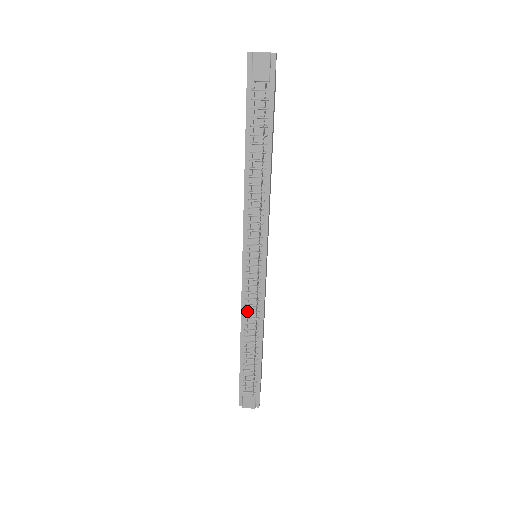
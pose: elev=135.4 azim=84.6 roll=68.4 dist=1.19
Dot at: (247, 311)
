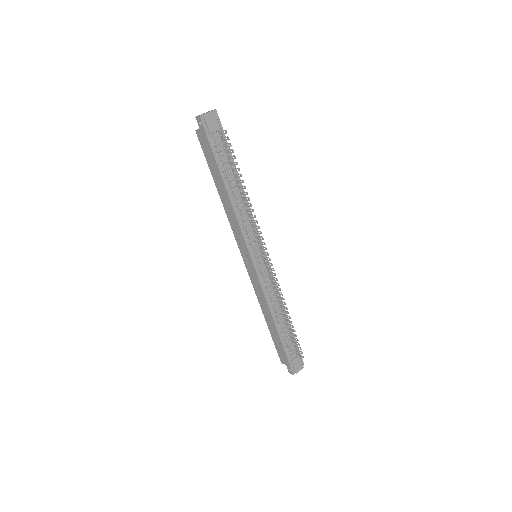
Dot at: (270, 298)
